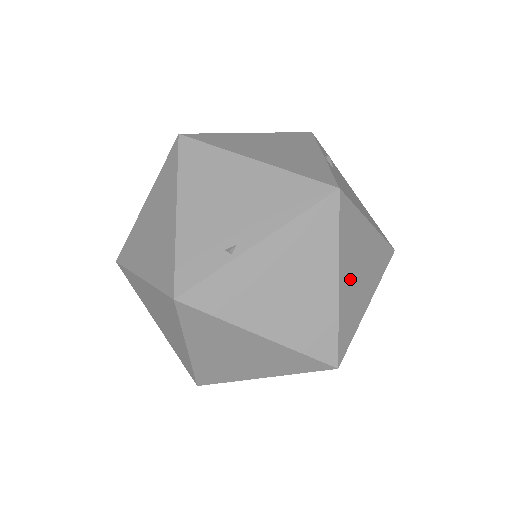
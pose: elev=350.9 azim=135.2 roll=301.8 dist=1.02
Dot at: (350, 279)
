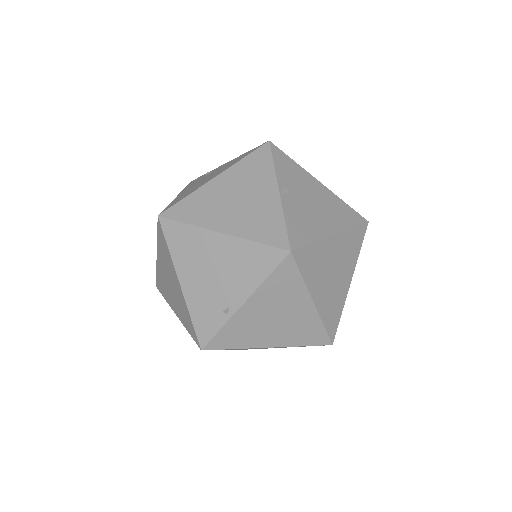
Dot at: (324, 289)
